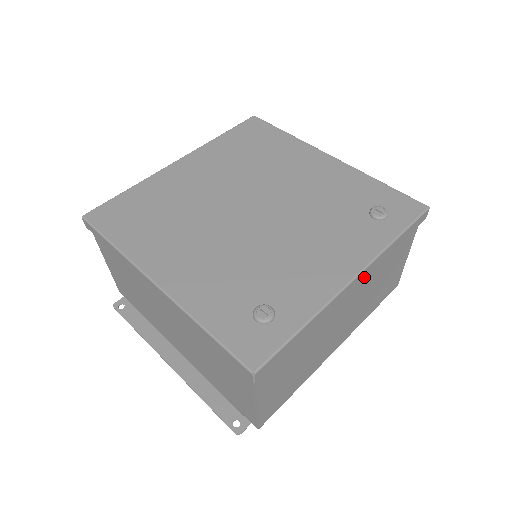
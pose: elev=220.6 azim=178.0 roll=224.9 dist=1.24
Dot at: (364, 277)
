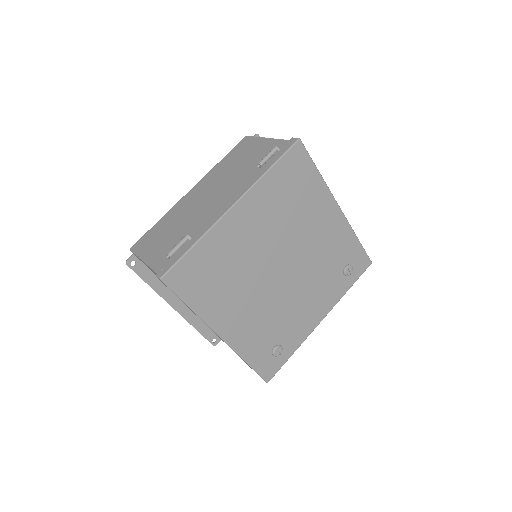
Dot at: occluded
